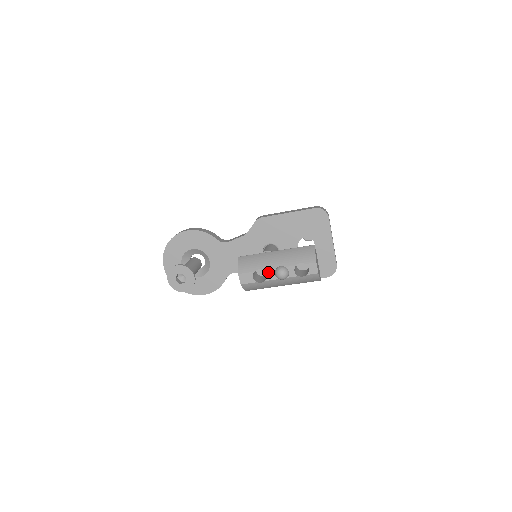
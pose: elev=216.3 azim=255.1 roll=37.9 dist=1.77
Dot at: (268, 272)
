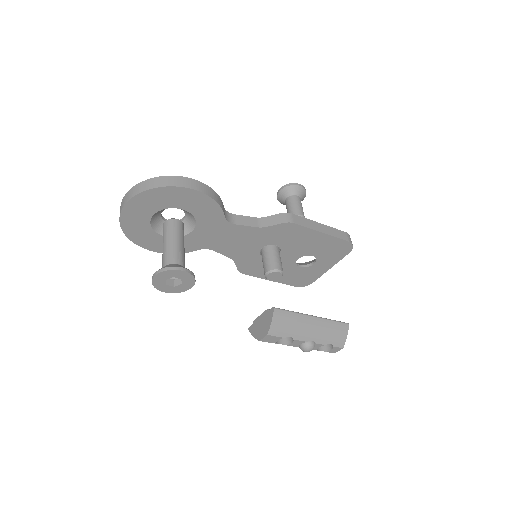
Dot at: (296, 342)
